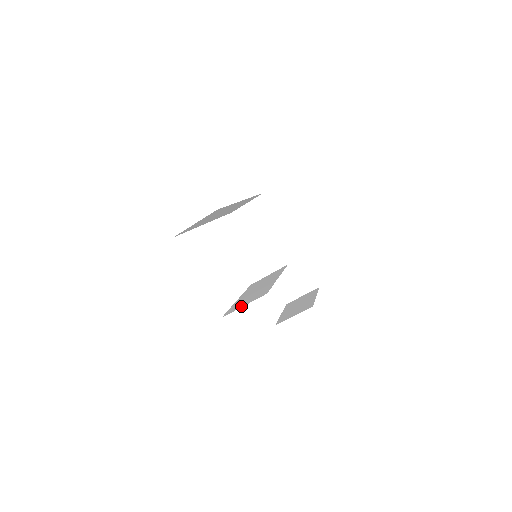
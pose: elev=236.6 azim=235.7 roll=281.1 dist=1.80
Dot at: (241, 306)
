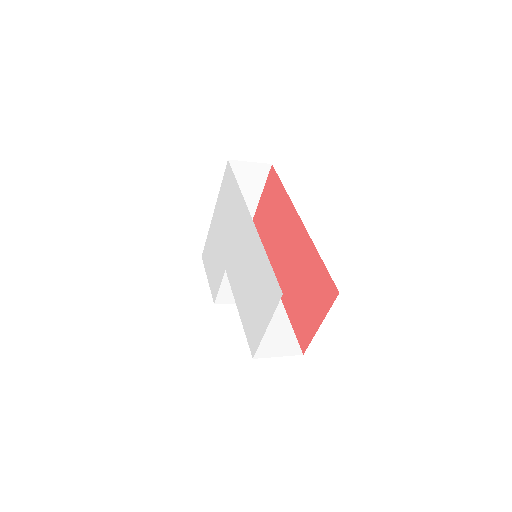
Dot at: (274, 353)
